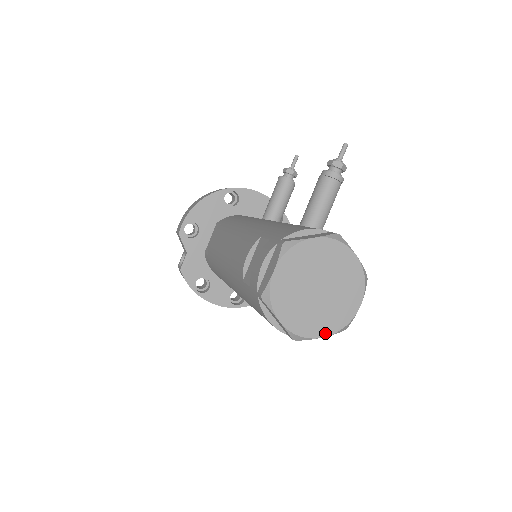
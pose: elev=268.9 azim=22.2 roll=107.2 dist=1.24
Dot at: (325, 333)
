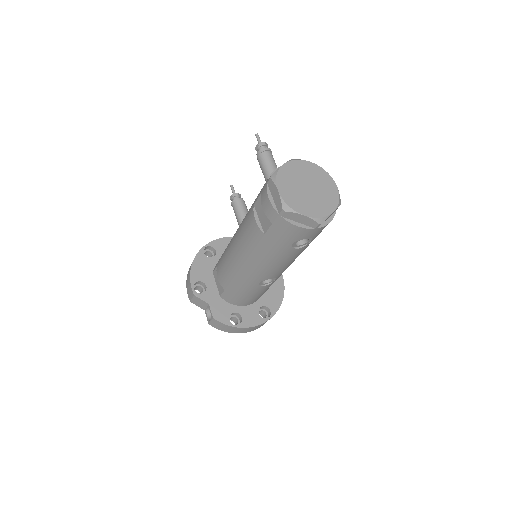
Dot at: (332, 209)
